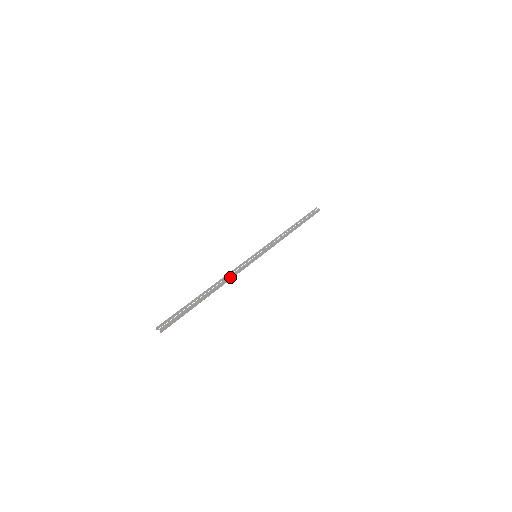
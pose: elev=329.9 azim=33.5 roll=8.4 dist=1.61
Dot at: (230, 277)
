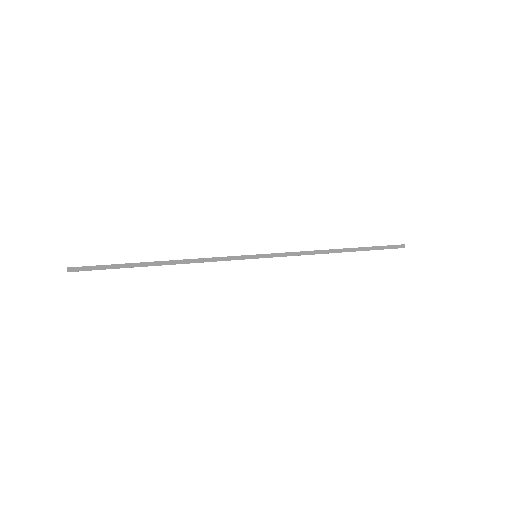
Dot at: (198, 259)
